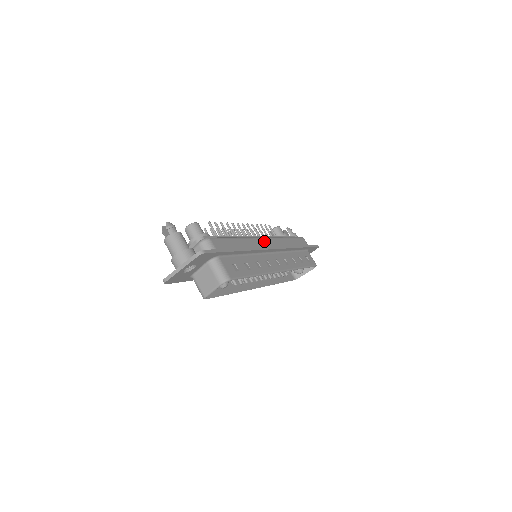
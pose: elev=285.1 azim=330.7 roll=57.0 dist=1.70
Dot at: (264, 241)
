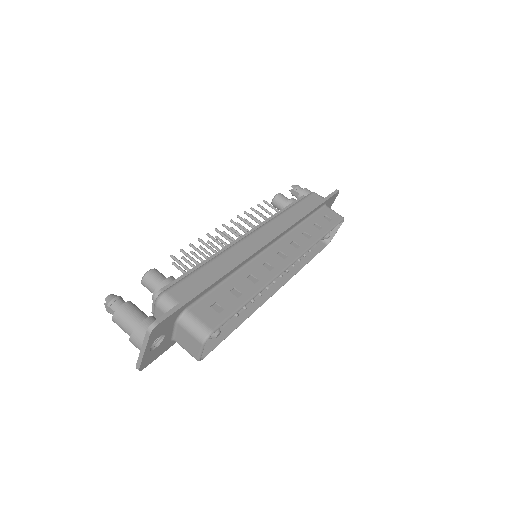
Dot at: (254, 238)
